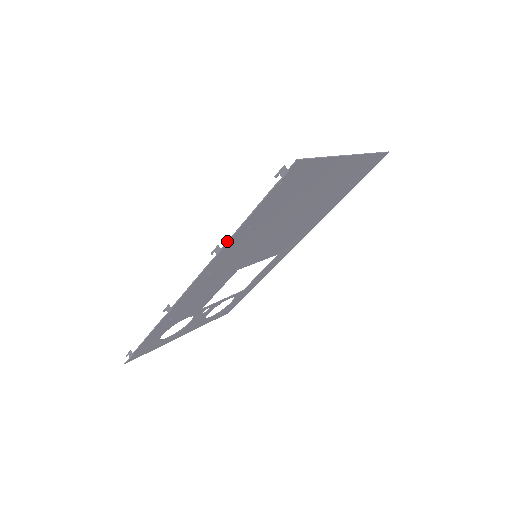
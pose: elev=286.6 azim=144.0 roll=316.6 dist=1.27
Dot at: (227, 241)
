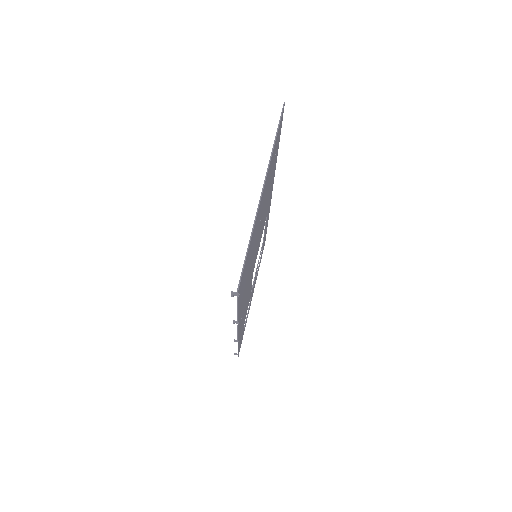
Dot at: (237, 320)
